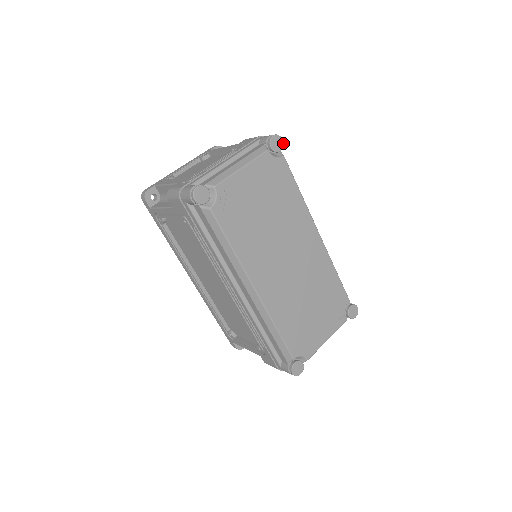
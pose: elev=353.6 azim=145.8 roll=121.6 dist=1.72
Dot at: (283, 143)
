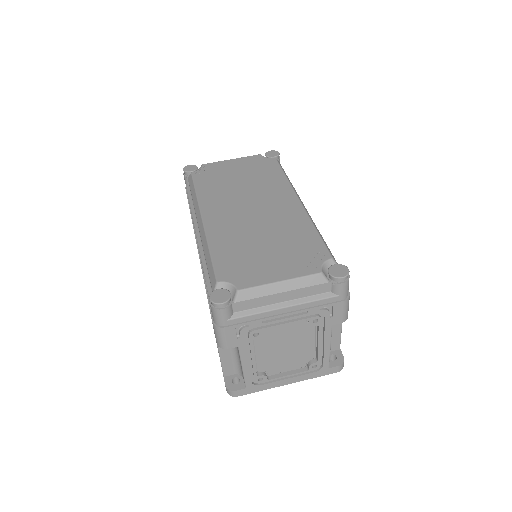
Dot at: (279, 154)
